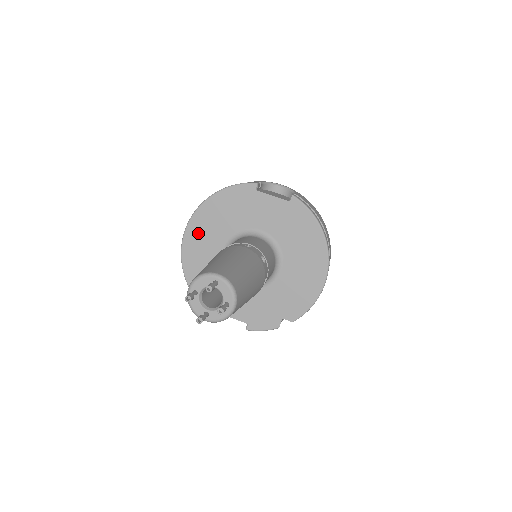
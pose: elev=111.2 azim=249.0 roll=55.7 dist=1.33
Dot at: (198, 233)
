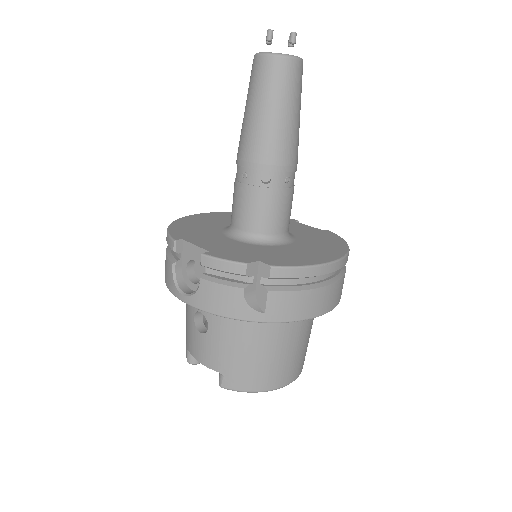
Dot at: (218, 216)
